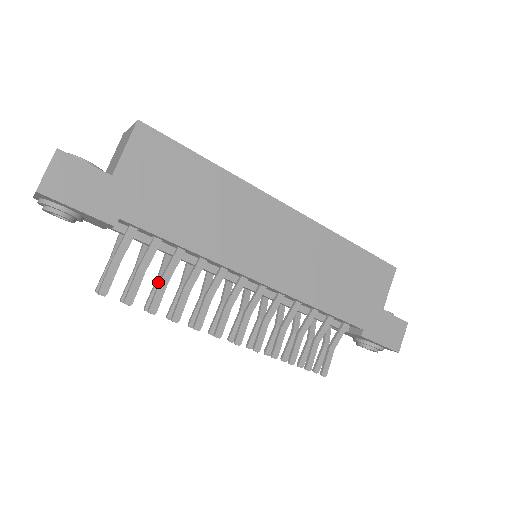
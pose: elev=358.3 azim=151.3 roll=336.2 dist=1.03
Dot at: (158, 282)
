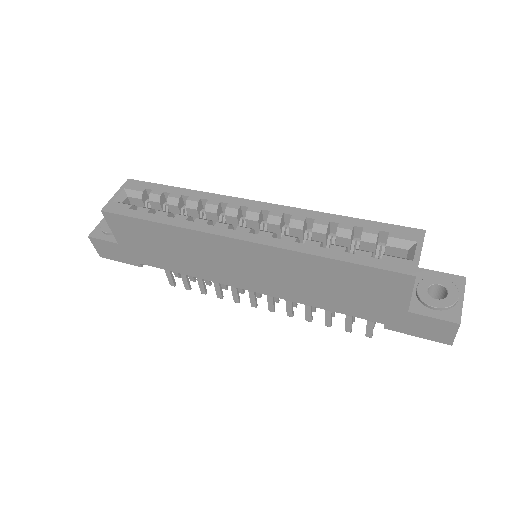
Dot at: occluded
